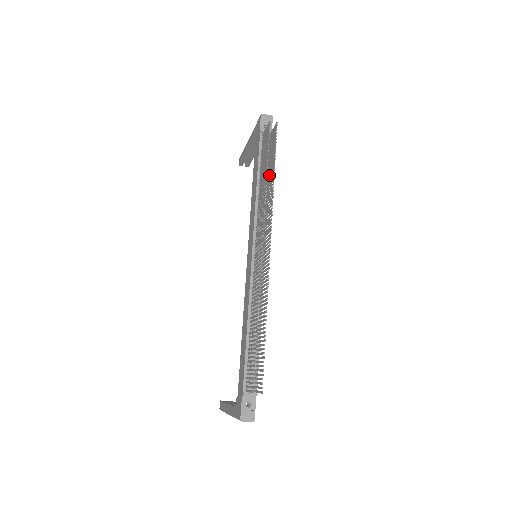
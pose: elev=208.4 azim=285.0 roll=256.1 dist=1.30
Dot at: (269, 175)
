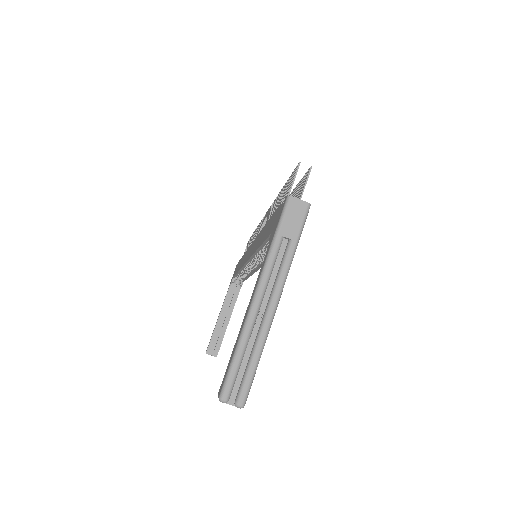
Dot at: occluded
